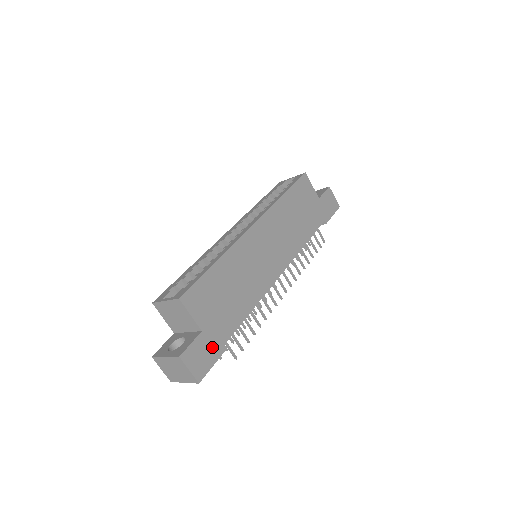
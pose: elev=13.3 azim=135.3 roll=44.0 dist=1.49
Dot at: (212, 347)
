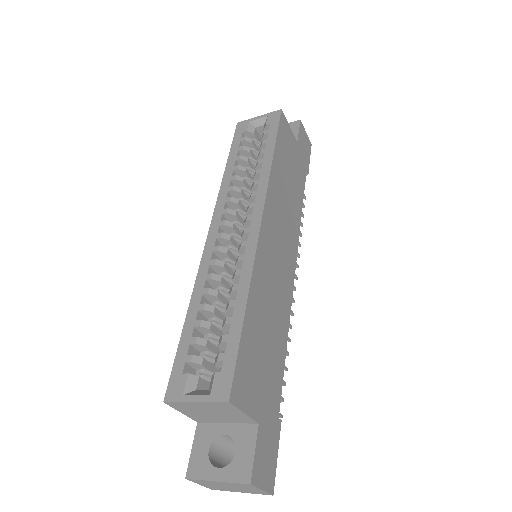
Dot at: (271, 434)
